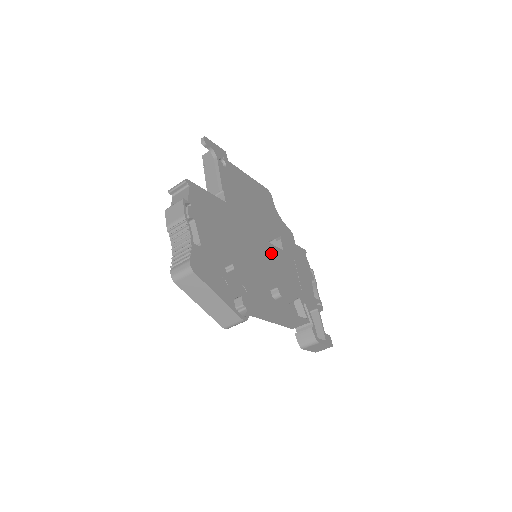
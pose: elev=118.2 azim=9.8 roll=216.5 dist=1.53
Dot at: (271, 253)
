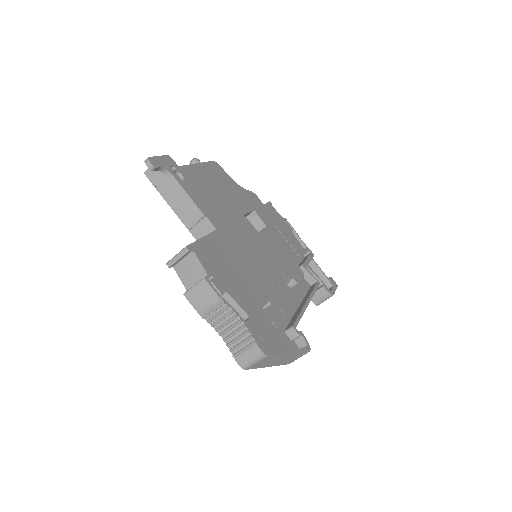
Dot at: (266, 243)
